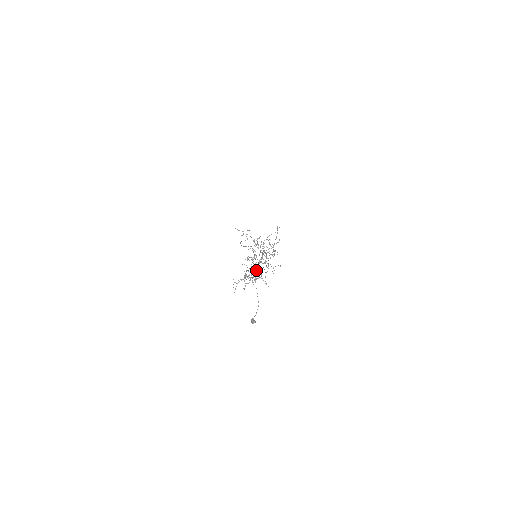
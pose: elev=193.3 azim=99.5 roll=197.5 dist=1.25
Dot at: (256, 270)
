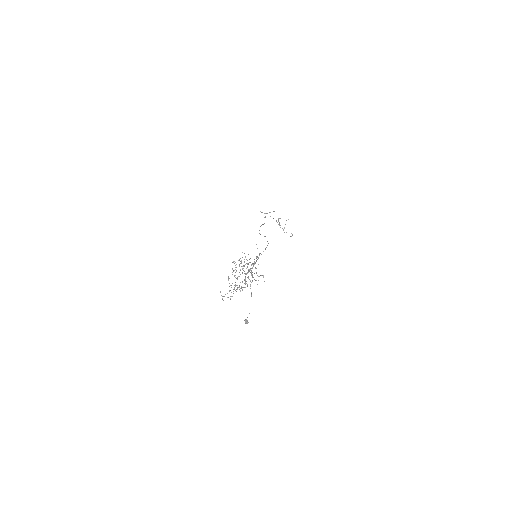
Dot at: (245, 279)
